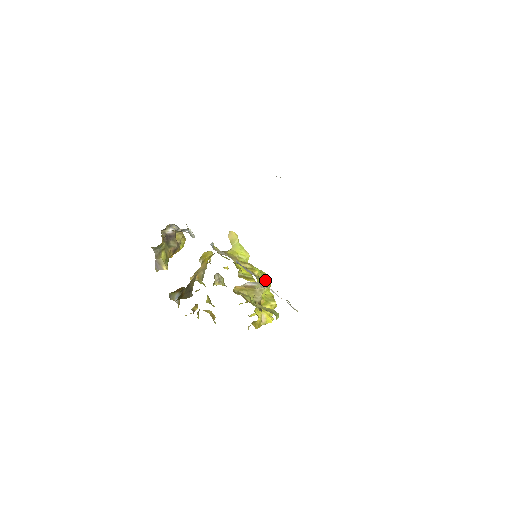
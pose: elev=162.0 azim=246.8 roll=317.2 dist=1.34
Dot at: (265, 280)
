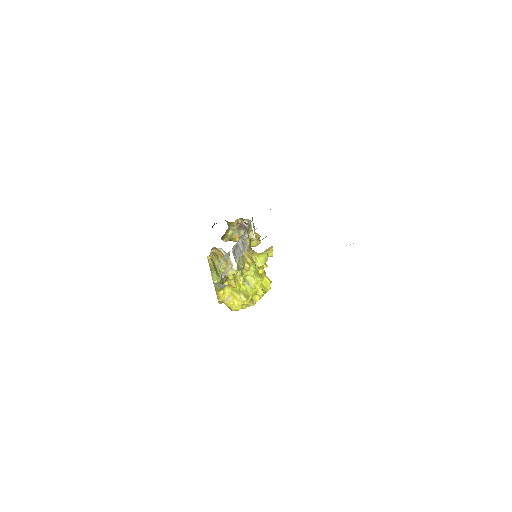
Dot at: (254, 281)
